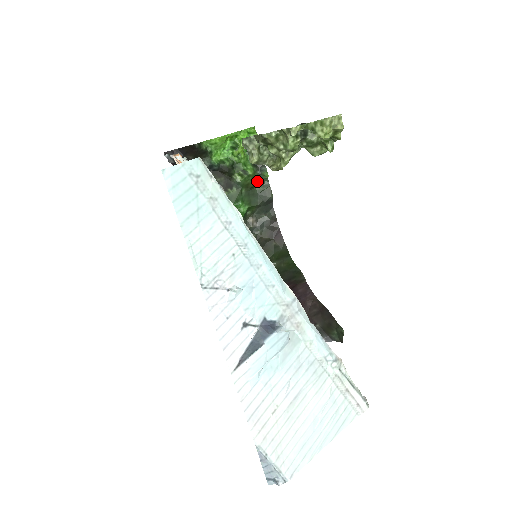
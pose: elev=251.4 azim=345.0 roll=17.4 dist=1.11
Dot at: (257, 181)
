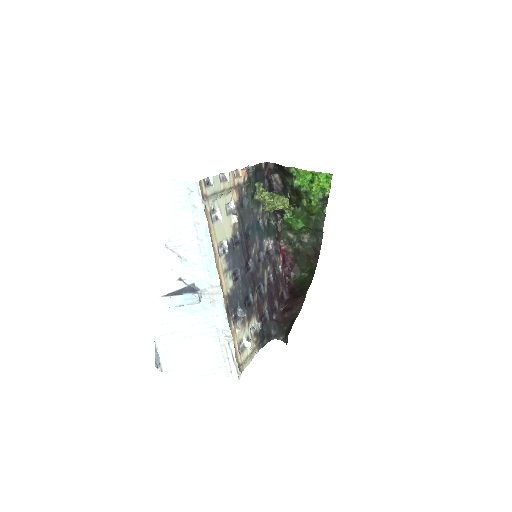
Dot at: (317, 212)
